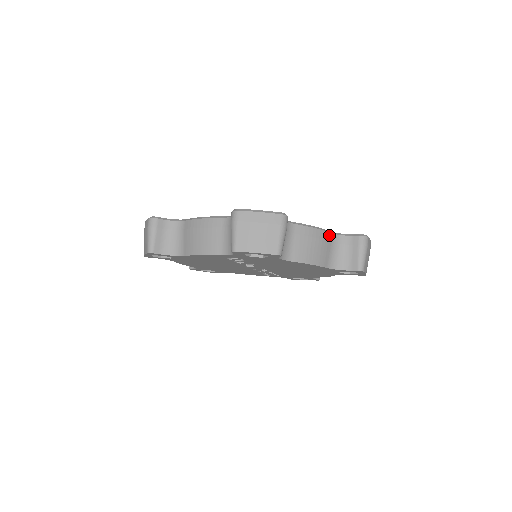
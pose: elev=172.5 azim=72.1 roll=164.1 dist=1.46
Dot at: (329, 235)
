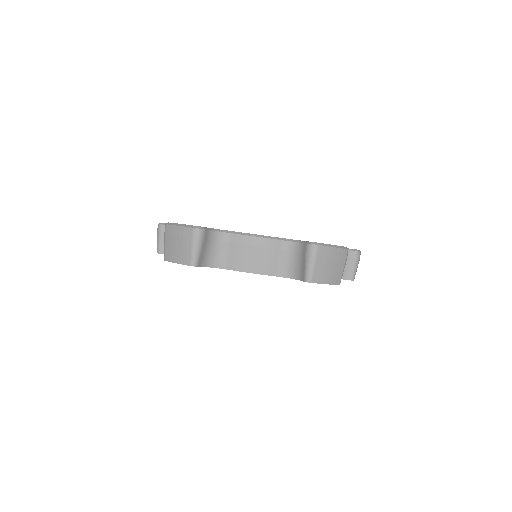
Dot at: occluded
